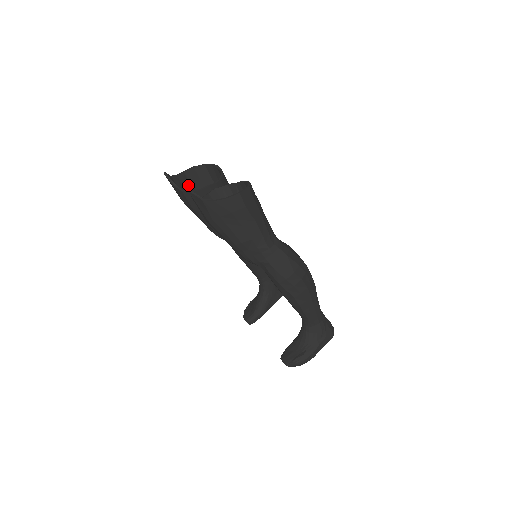
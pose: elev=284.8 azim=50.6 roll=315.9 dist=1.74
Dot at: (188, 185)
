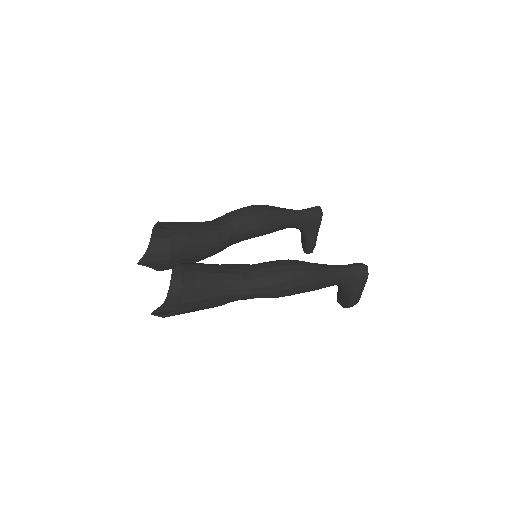
Dot at: (163, 241)
